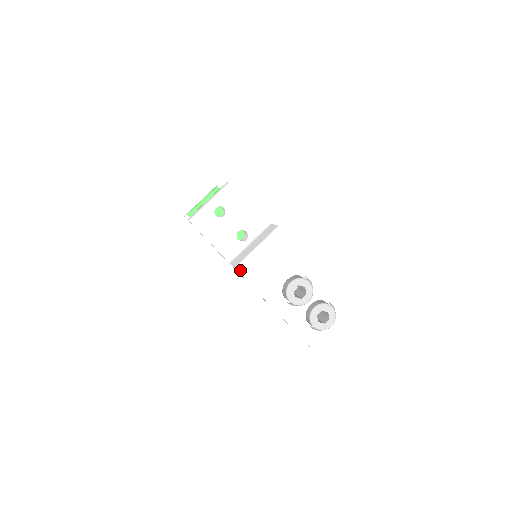
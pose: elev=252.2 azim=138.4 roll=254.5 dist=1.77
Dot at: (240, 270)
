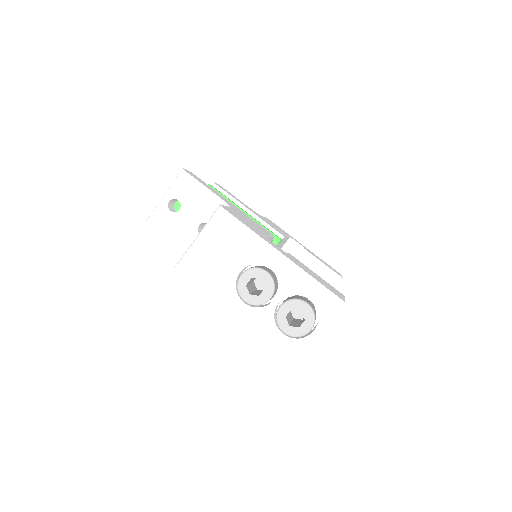
Dot at: (178, 268)
